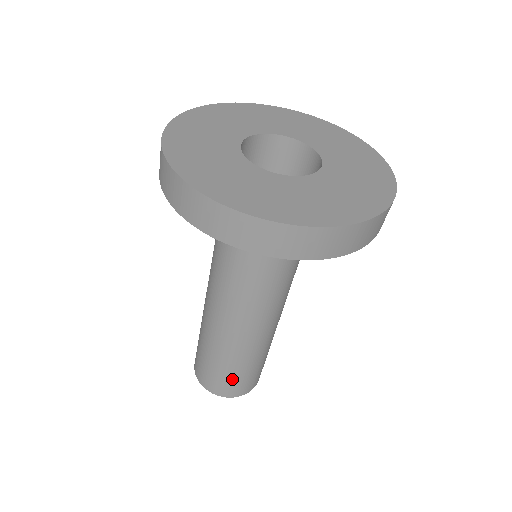
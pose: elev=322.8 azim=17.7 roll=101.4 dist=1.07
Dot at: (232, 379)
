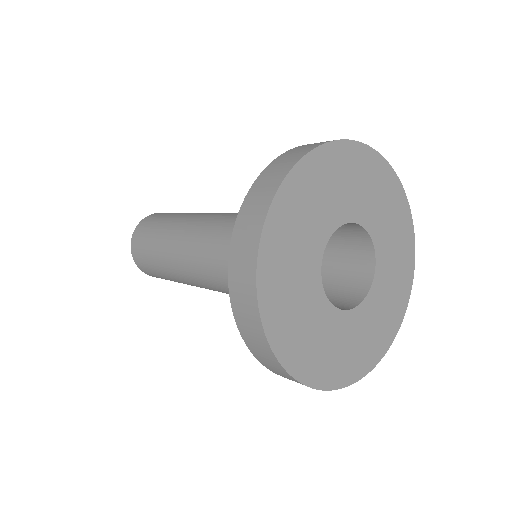
Dot at: (162, 277)
